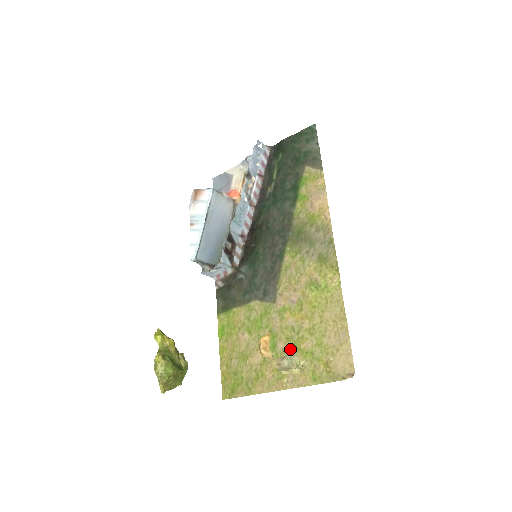
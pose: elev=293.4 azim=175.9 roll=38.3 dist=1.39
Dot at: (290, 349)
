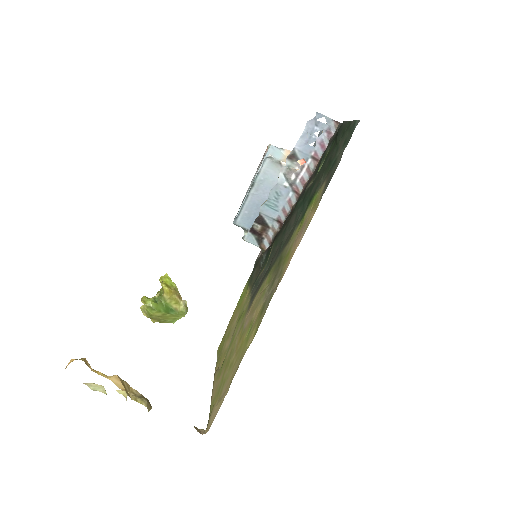
Dot at: (226, 363)
